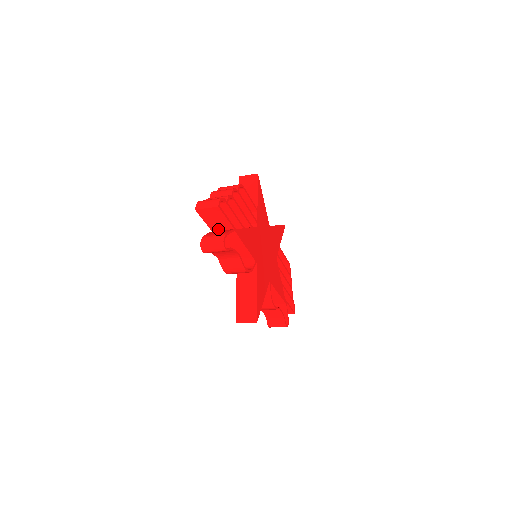
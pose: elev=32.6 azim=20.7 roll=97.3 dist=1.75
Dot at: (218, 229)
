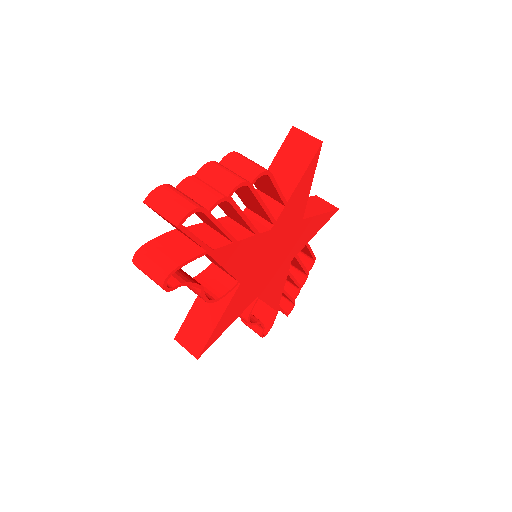
Dot at: occluded
